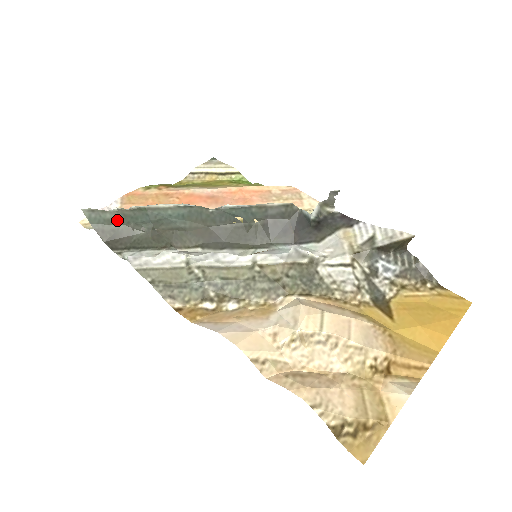
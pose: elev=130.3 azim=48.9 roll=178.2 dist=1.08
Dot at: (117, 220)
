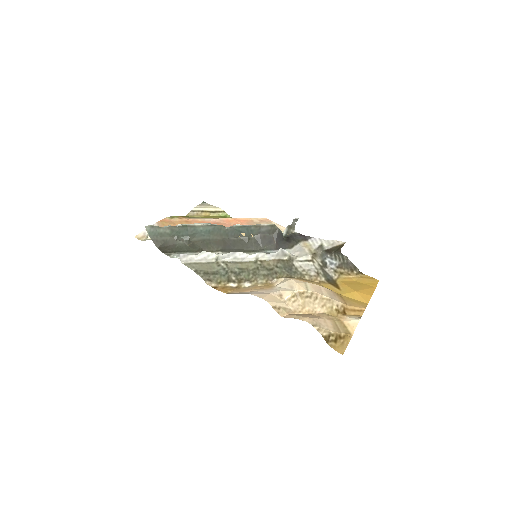
Dot at: (166, 234)
